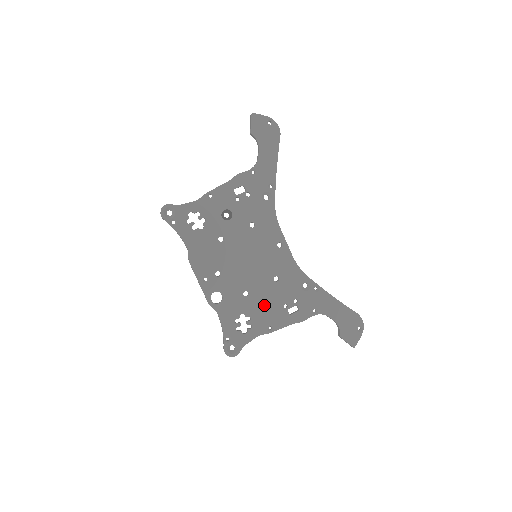
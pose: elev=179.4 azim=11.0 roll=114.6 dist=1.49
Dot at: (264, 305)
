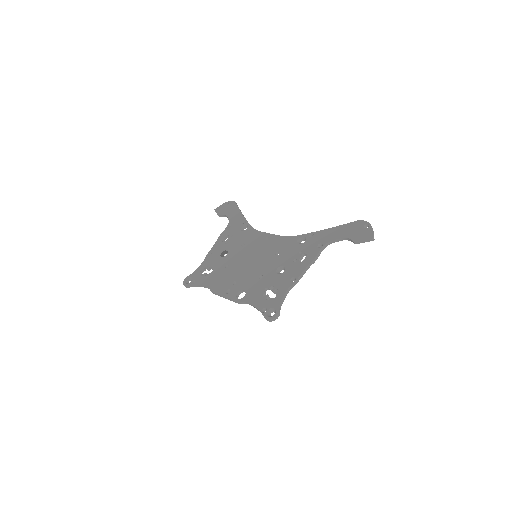
Dot at: (280, 274)
